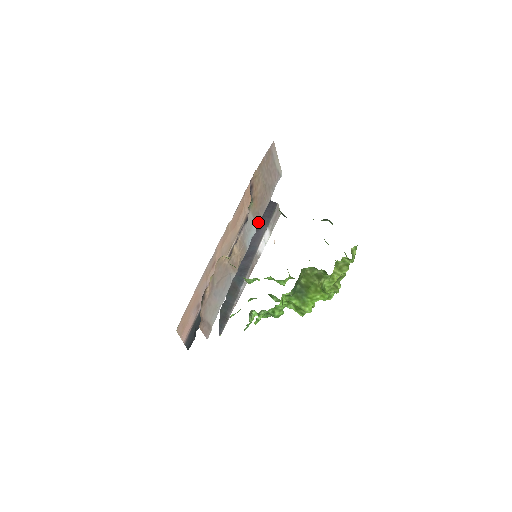
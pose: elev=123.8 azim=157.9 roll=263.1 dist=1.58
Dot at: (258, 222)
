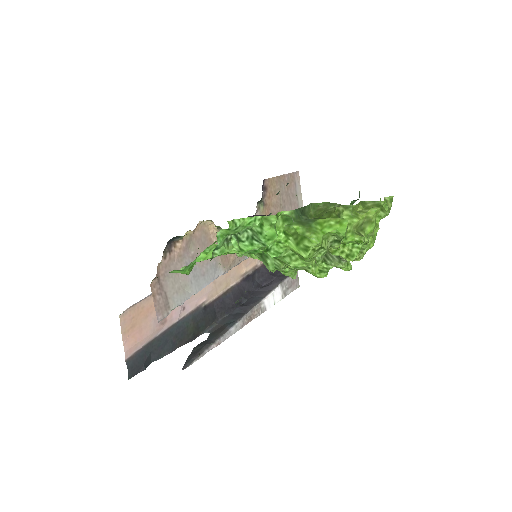
Dot at: occluded
